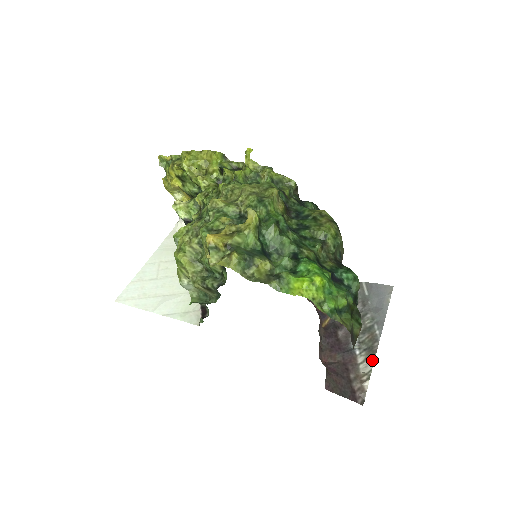
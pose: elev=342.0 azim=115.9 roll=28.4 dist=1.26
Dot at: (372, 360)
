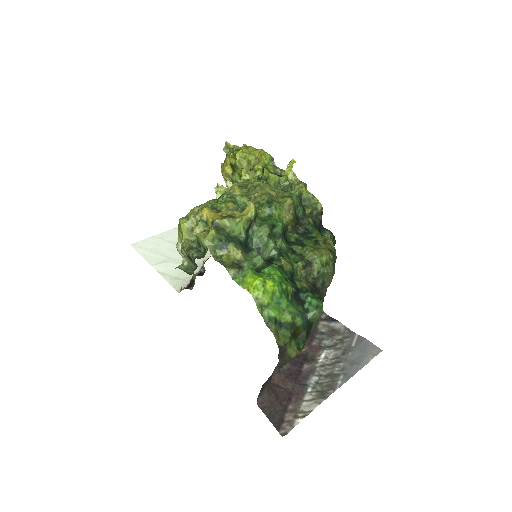
Dot at: (317, 403)
